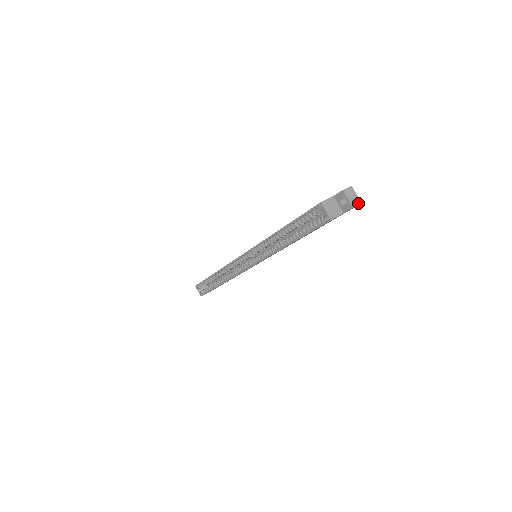
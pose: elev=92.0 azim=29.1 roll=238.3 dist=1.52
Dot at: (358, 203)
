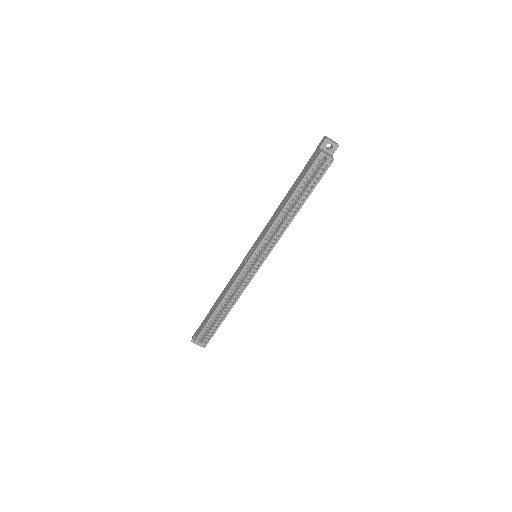
Dot at: (337, 143)
